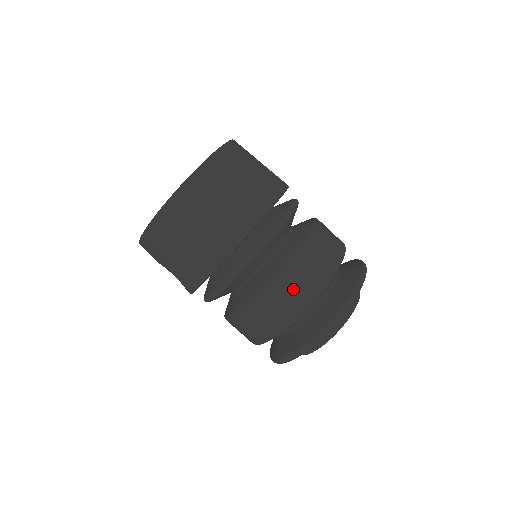
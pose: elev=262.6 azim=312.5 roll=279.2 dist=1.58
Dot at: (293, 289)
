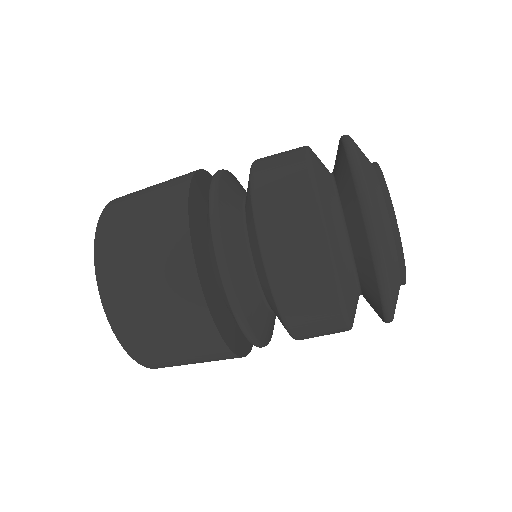
Dot at: (311, 310)
